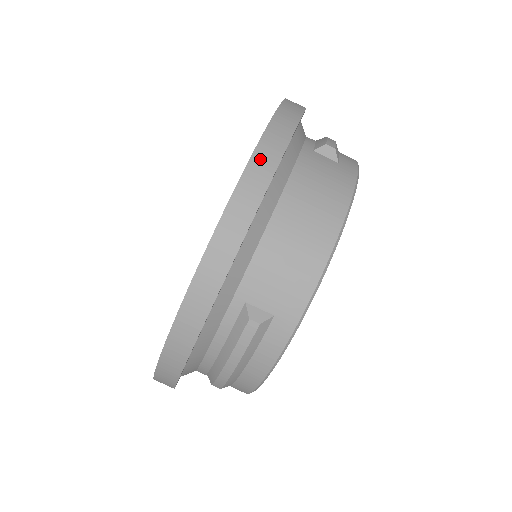
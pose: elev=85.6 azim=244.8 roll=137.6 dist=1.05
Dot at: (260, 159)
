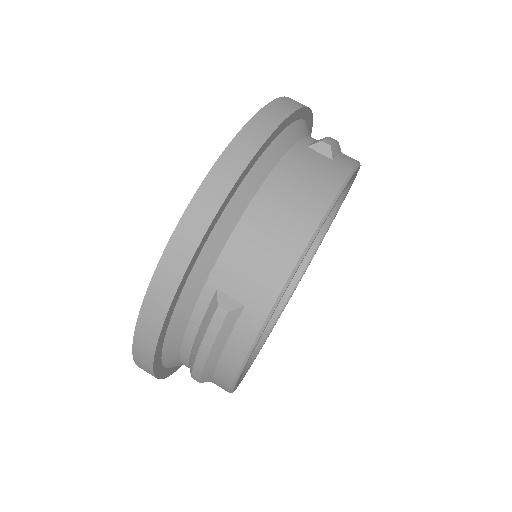
Dot at: (238, 146)
